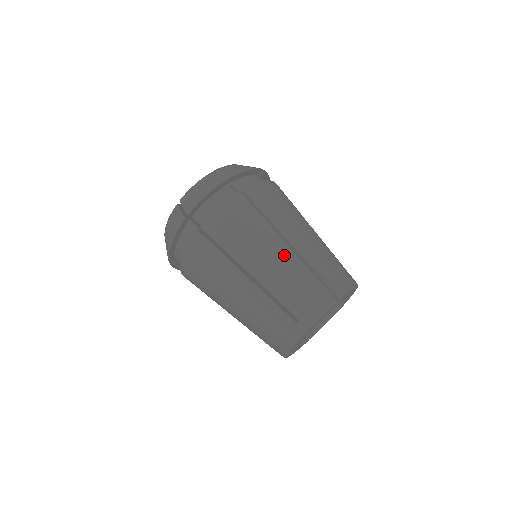
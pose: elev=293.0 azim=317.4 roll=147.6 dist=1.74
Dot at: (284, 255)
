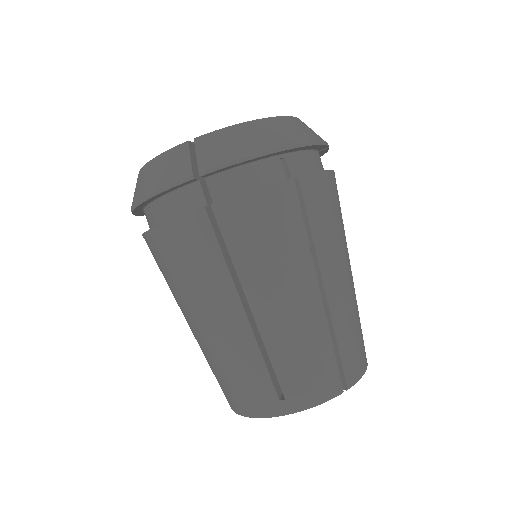
Dot at: (310, 305)
